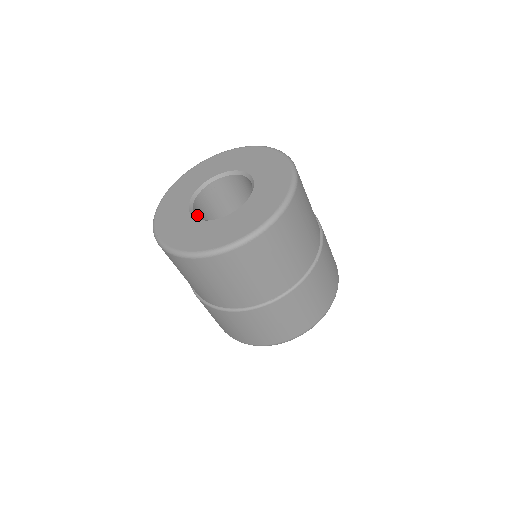
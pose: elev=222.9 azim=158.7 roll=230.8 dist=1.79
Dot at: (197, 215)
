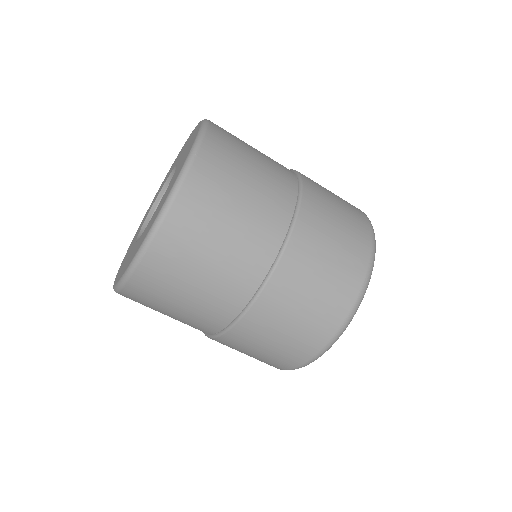
Dot at: occluded
